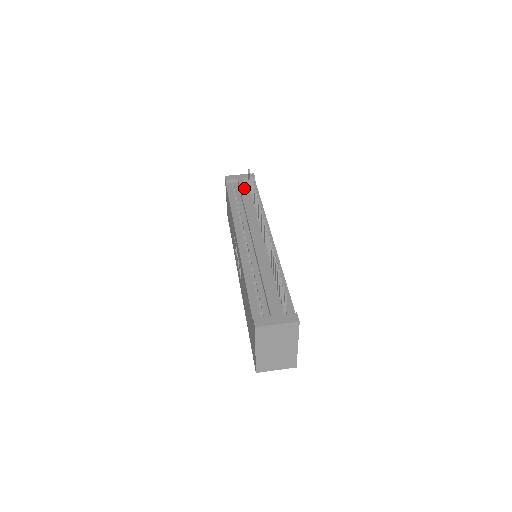
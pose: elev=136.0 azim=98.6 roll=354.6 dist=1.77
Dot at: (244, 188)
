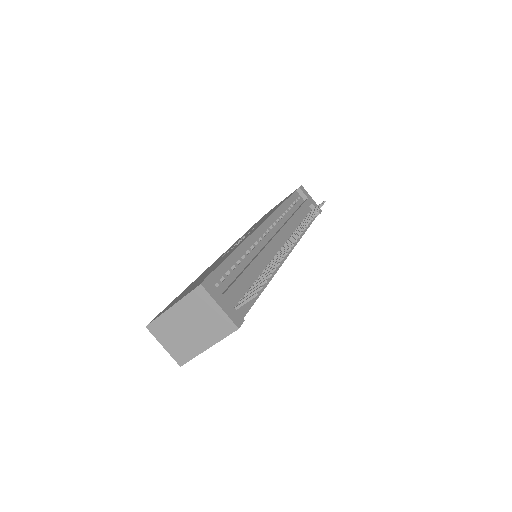
Dot at: (306, 208)
